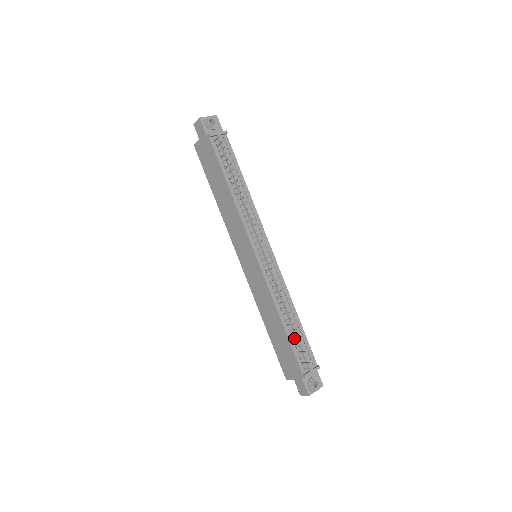
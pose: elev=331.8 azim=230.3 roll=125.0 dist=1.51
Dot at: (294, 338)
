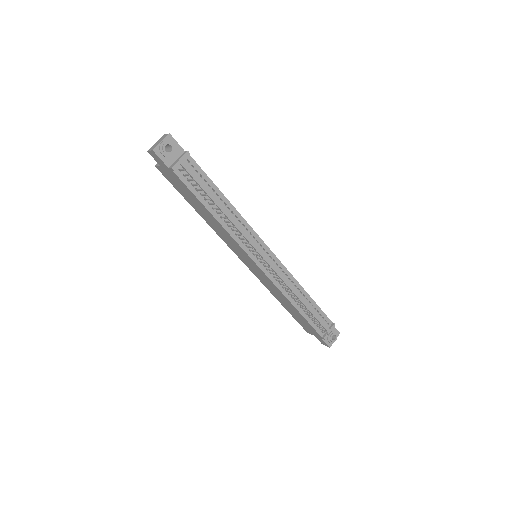
Dot at: occluded
